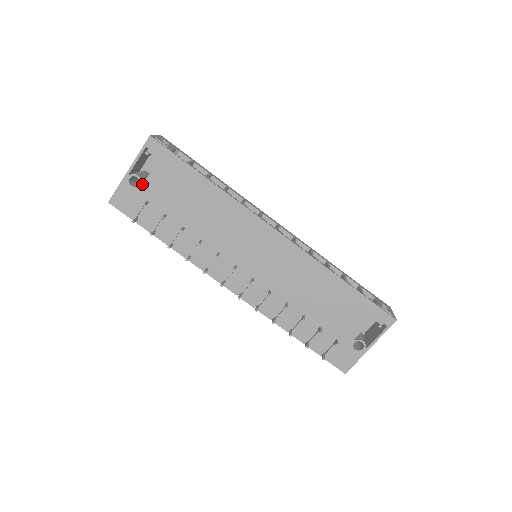
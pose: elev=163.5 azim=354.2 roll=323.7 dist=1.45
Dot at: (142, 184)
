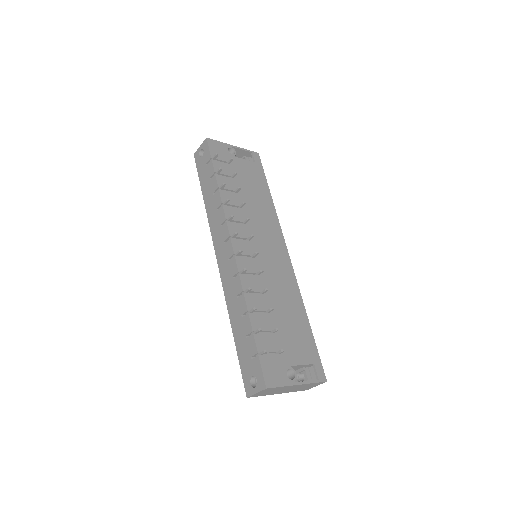
Dot at: (234, 156)
